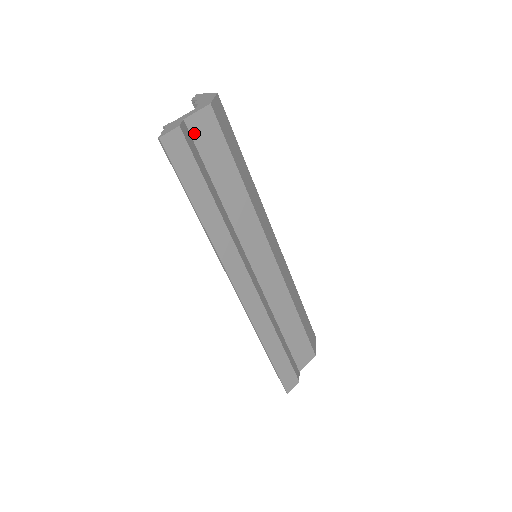
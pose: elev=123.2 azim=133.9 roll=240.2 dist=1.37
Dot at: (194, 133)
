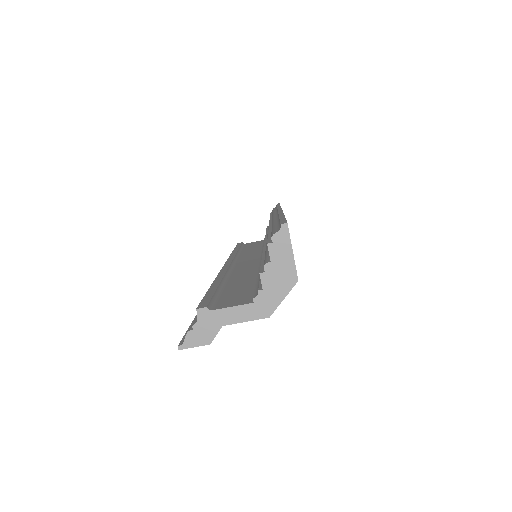
Dot at: occluded
